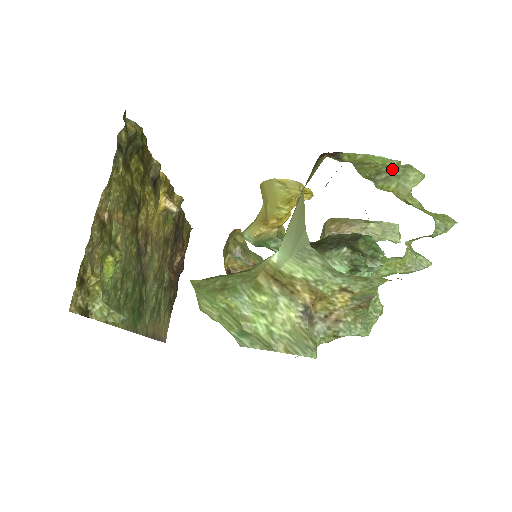
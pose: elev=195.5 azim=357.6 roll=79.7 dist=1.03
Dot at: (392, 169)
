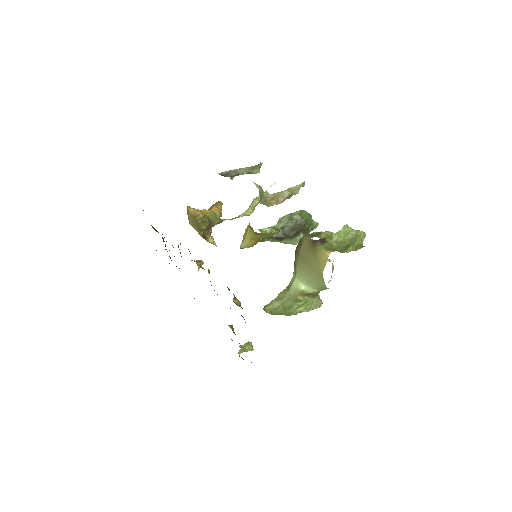
Dot at: (350, 240)
